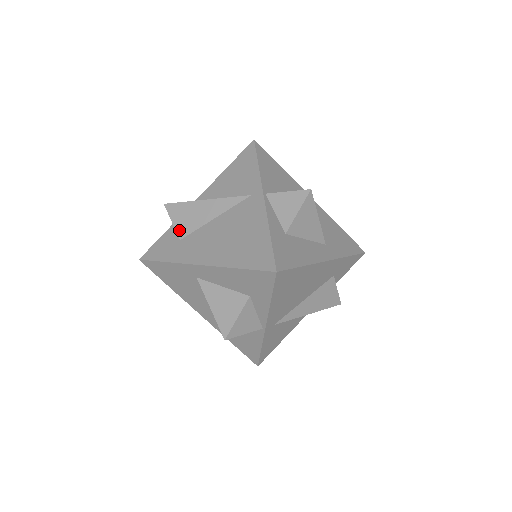
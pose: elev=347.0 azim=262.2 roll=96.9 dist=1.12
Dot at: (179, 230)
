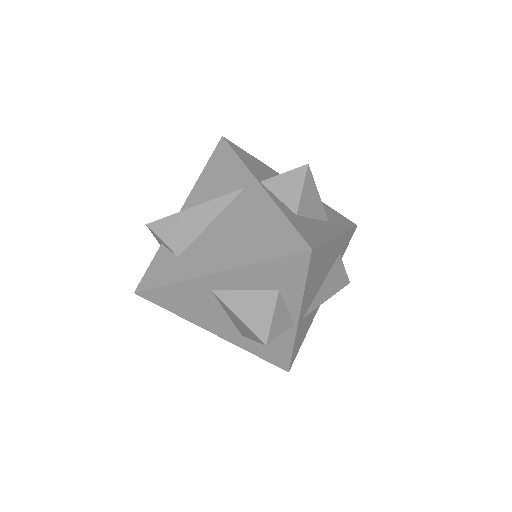
Dot at: (173, 247)
